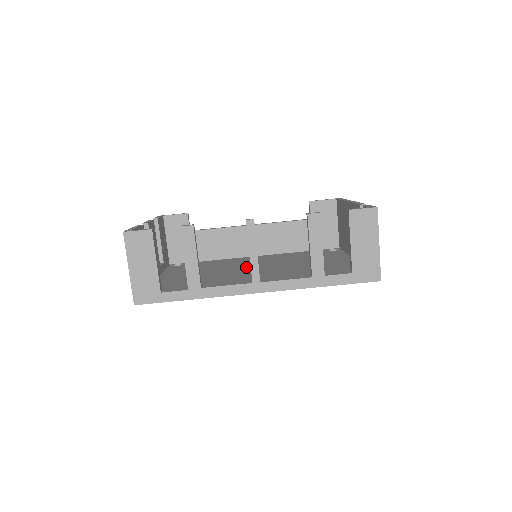
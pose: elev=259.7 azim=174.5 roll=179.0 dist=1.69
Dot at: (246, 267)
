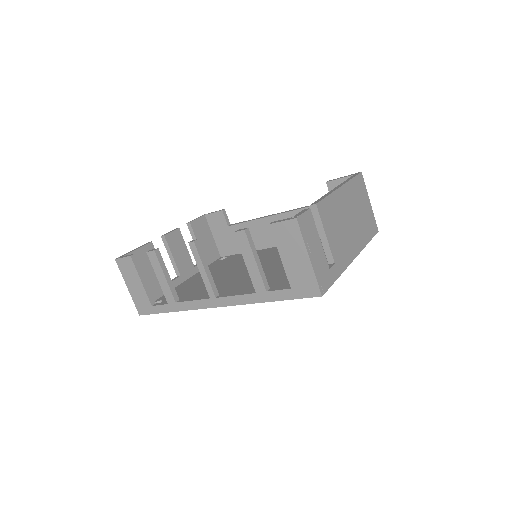
Dot at: occluded
